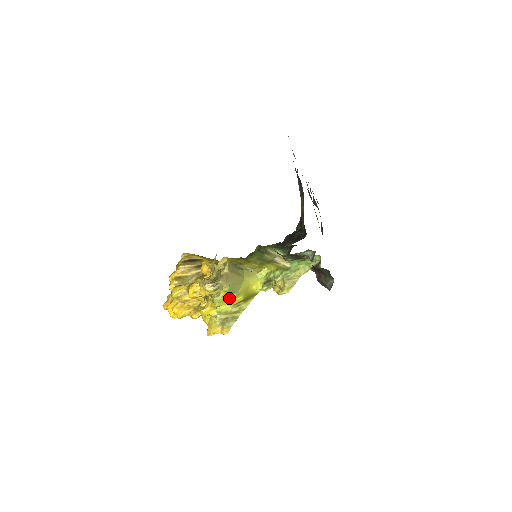
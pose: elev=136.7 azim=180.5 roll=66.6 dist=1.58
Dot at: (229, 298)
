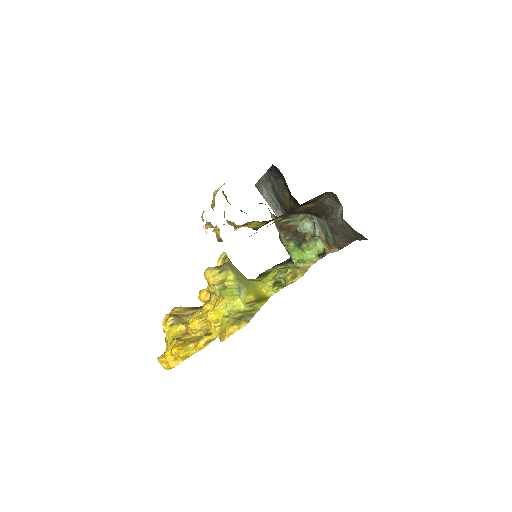
Dot at: (238, 291)
